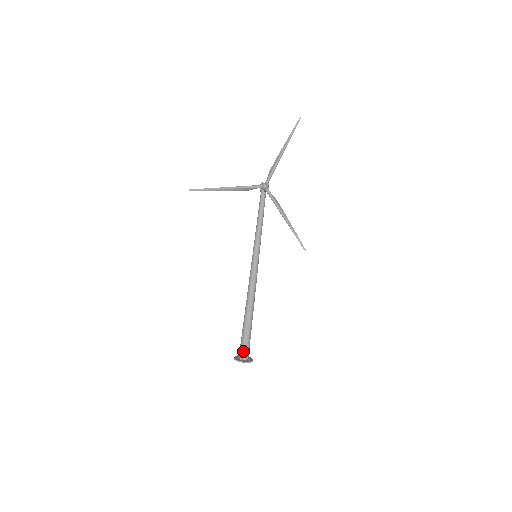
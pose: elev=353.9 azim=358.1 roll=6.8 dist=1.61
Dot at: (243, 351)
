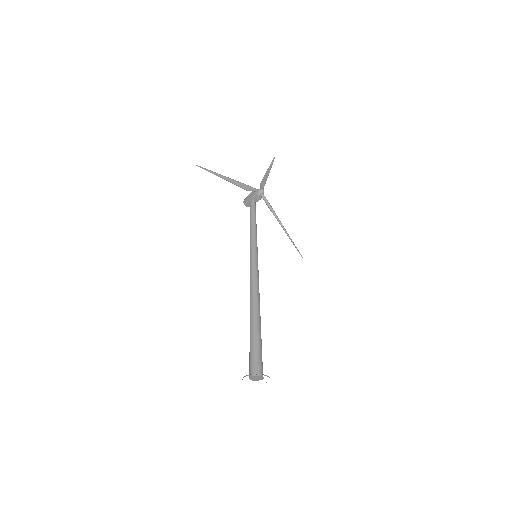
Dot at: (259, 364)
